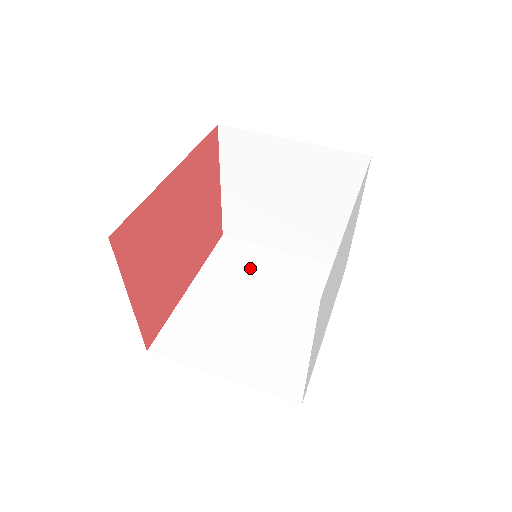
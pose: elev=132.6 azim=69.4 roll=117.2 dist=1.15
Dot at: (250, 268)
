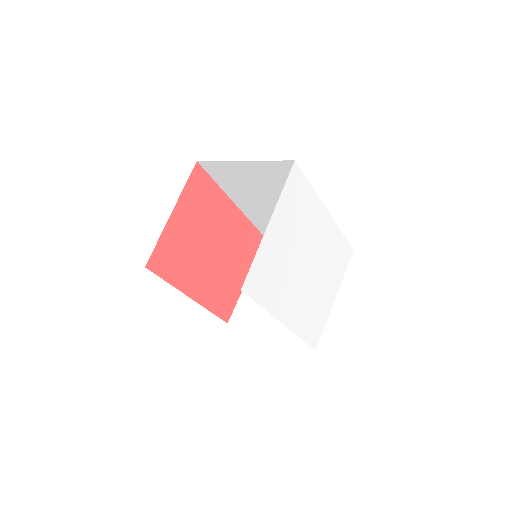
Dot at: occluded
